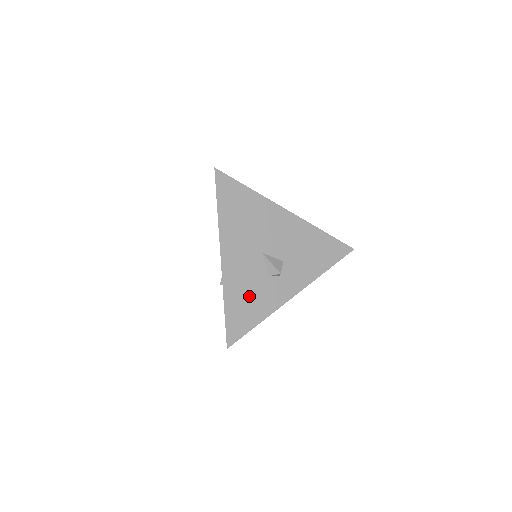
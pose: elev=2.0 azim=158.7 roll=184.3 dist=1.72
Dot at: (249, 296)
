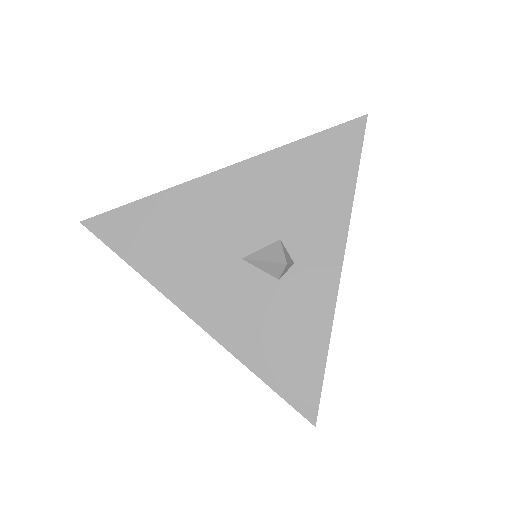
Dot at: (278, 331)
